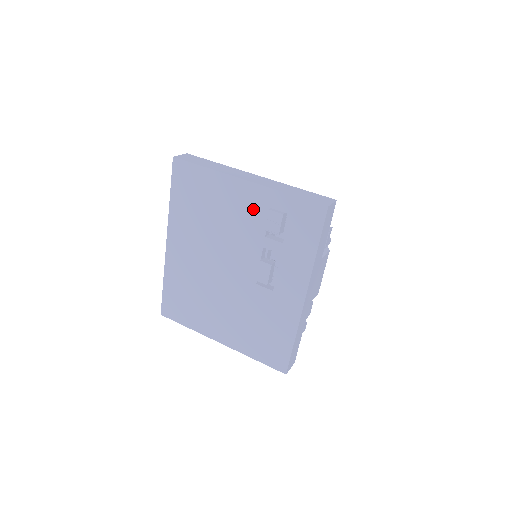
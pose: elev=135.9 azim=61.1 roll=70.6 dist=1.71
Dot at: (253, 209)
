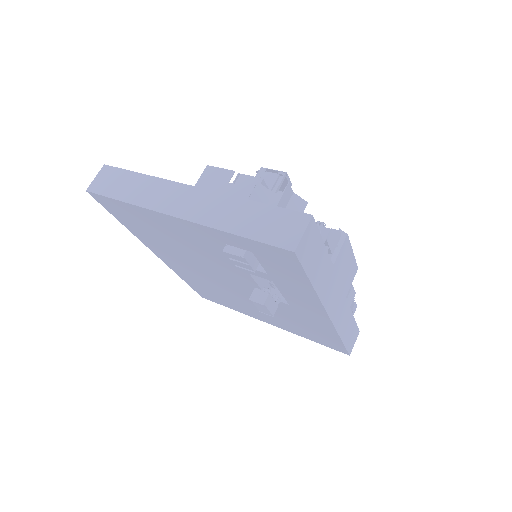
Dot at: (208, 243)
